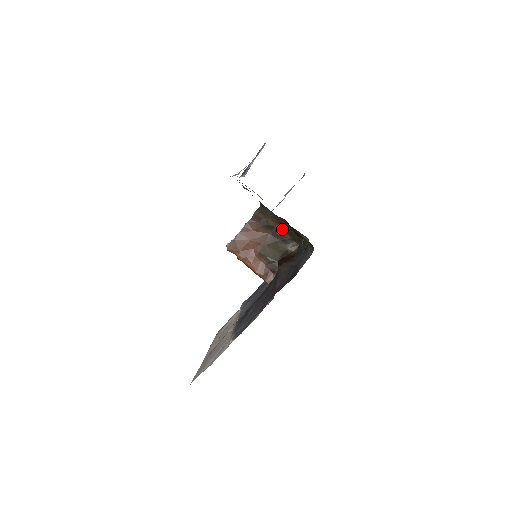
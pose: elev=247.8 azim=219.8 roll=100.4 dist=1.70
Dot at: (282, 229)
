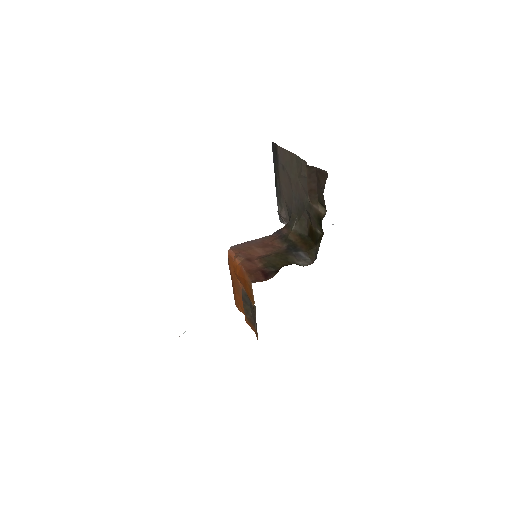
Dot at: (301, 243)
